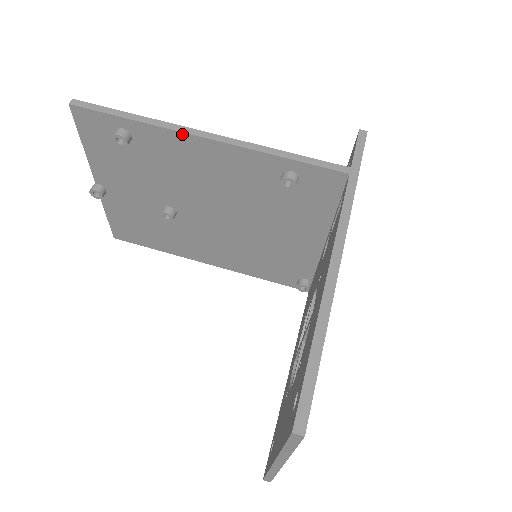
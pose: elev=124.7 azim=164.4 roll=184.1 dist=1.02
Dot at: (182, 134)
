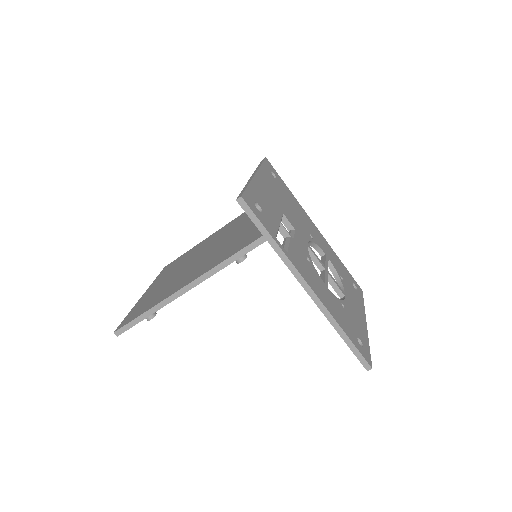
Dot at: (174, 299)
